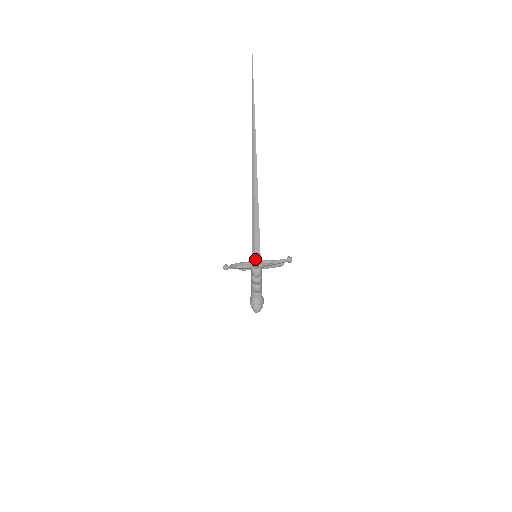
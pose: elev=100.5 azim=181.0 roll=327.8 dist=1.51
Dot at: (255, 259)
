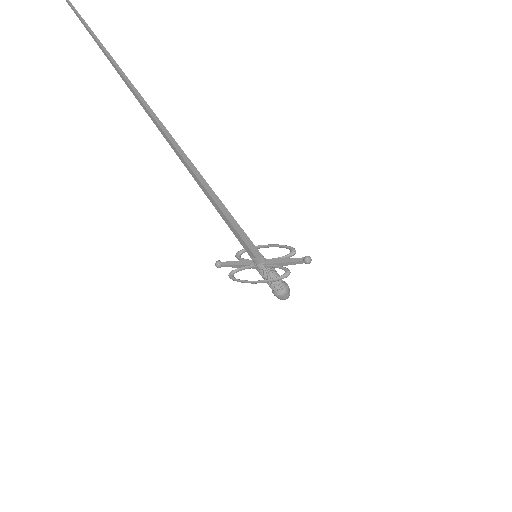
Dot at: (257, 261)
